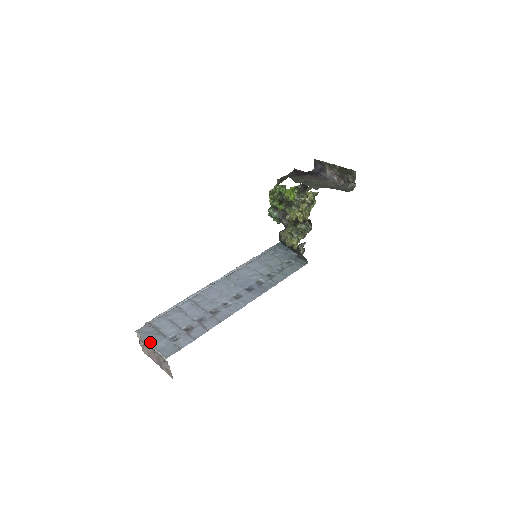
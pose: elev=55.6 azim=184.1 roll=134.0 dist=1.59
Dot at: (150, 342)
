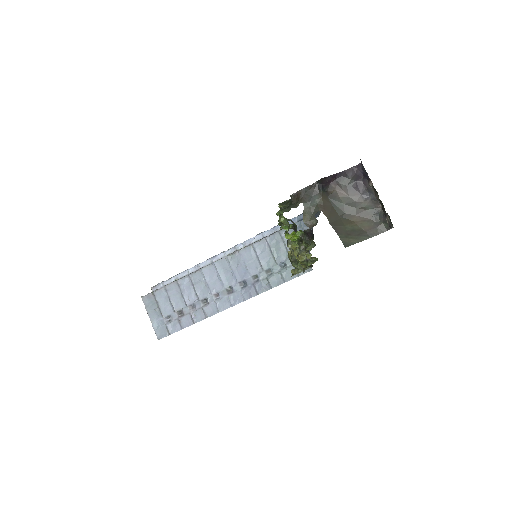
Dot at: (150, 316)
